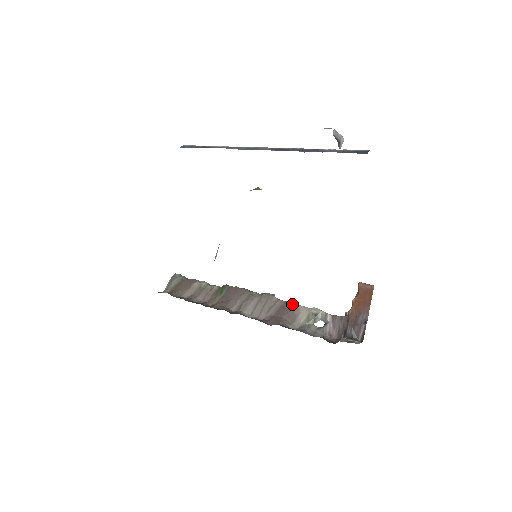
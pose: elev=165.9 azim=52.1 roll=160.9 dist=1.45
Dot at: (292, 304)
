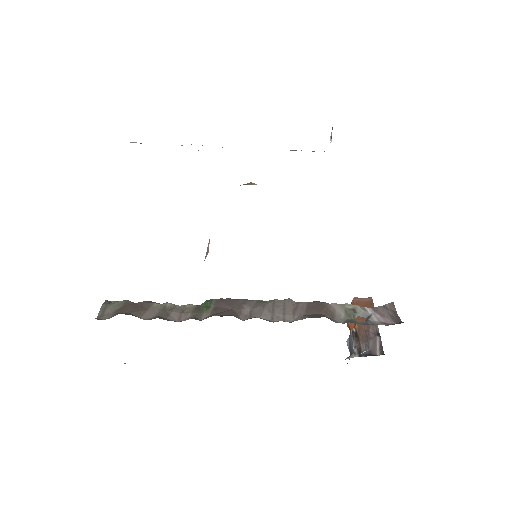
Dot at: (320, 303)
